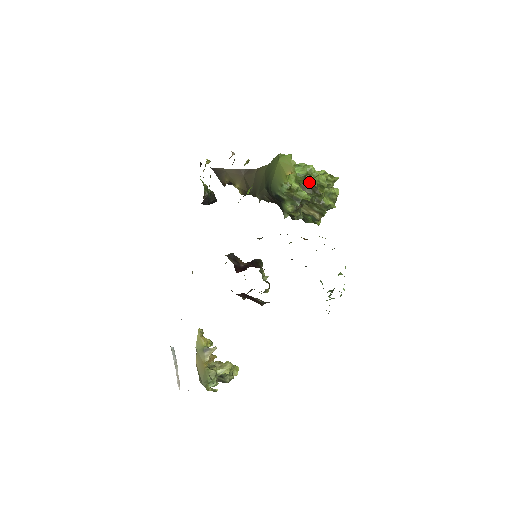
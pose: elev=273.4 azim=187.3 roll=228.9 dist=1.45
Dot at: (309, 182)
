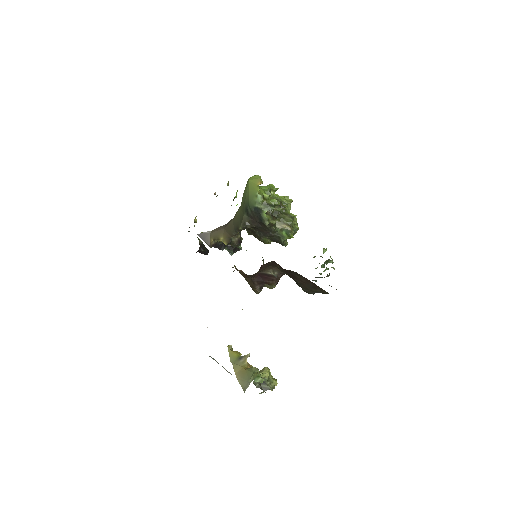
Dot at: (274, 197)
